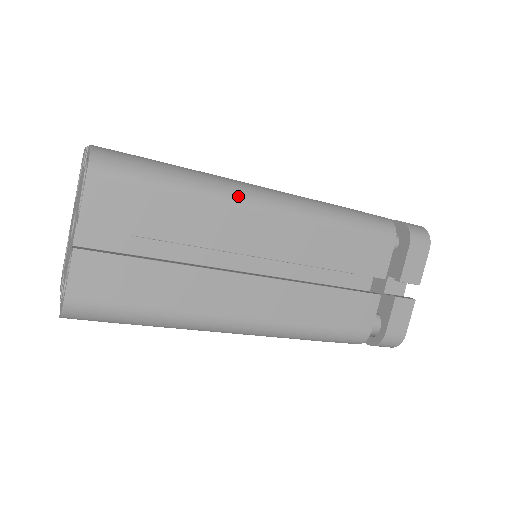
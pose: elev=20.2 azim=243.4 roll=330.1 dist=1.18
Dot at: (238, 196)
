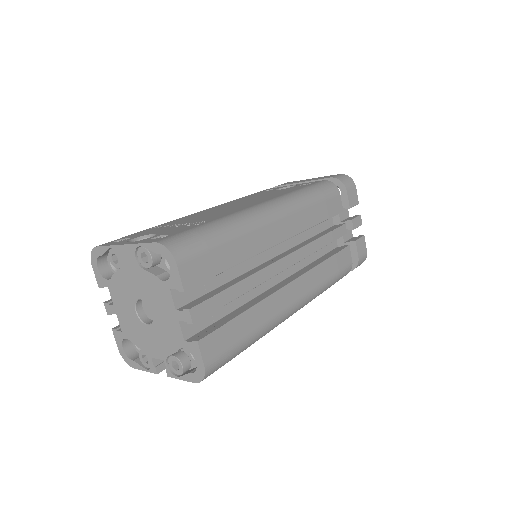
Dot at: occluded
